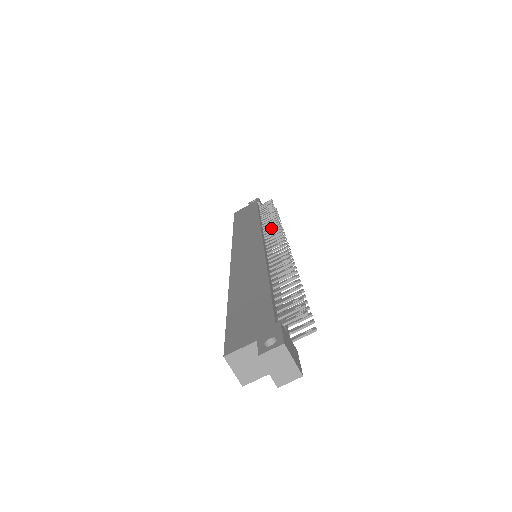
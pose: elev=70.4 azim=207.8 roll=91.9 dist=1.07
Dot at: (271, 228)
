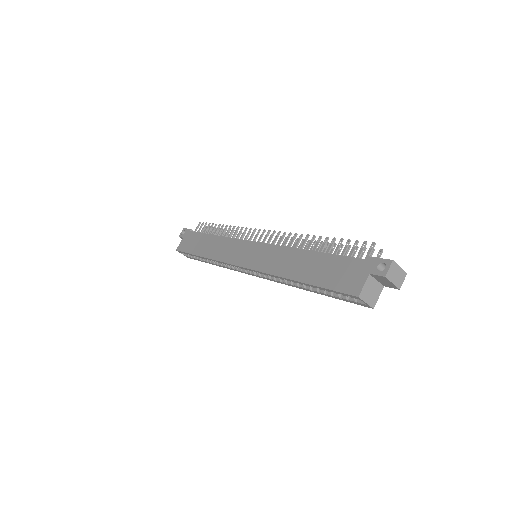
Dot at: (243, 234)
